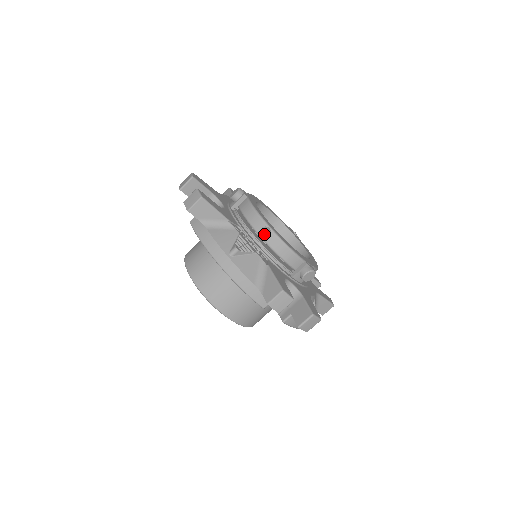
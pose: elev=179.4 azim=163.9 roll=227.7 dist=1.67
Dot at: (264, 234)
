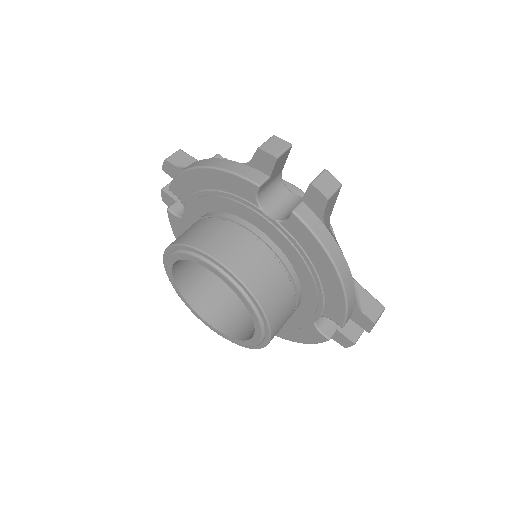
Dot at: occluded
